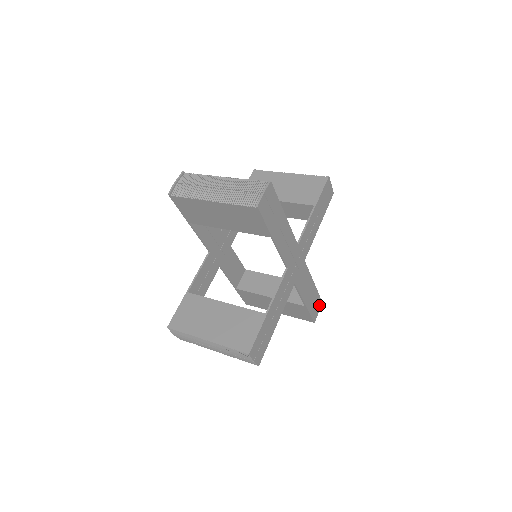
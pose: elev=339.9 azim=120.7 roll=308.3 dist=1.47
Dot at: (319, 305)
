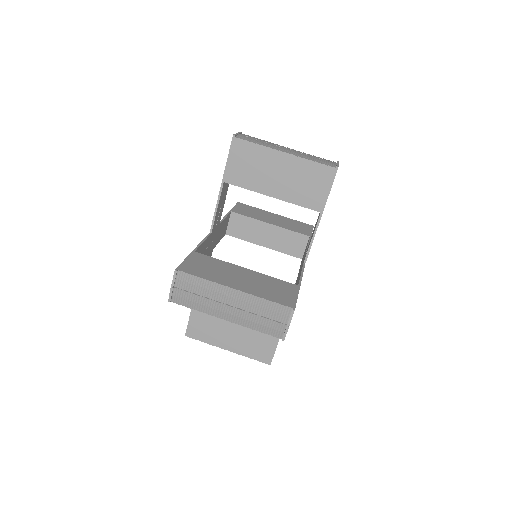
Dot at: occluded
